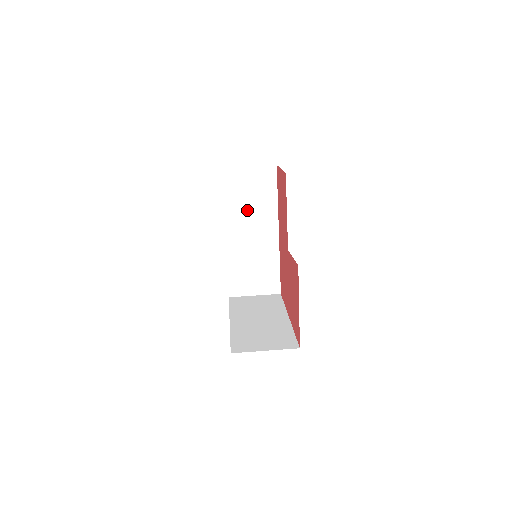
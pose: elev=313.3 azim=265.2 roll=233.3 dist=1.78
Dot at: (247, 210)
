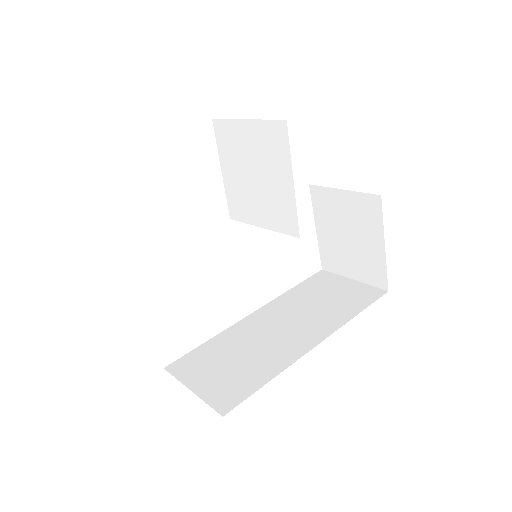
Dot at: (306, 307)
